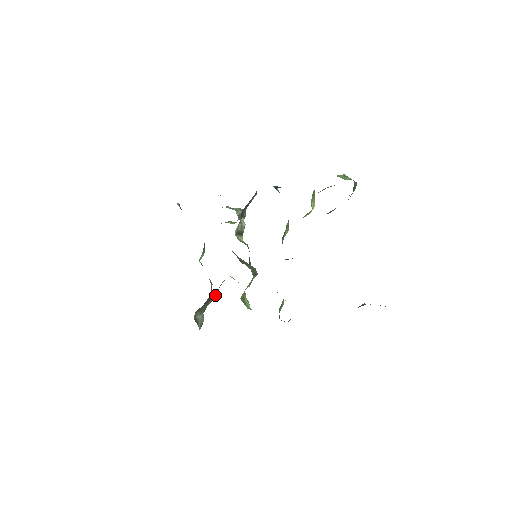
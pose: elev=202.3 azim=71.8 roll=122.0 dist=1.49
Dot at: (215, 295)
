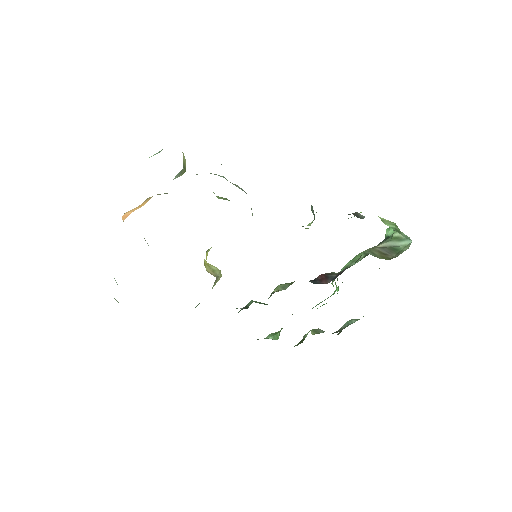
Dot at: occluded
